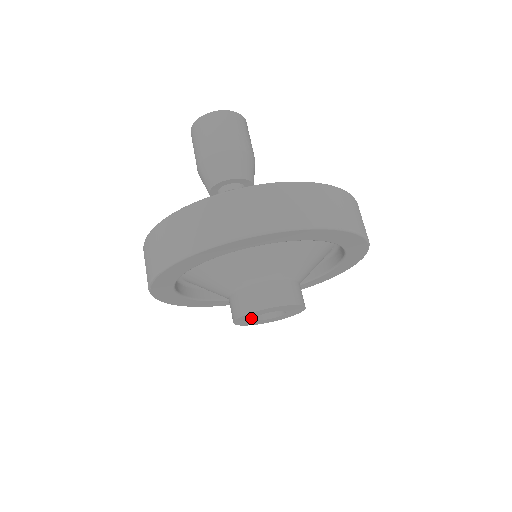
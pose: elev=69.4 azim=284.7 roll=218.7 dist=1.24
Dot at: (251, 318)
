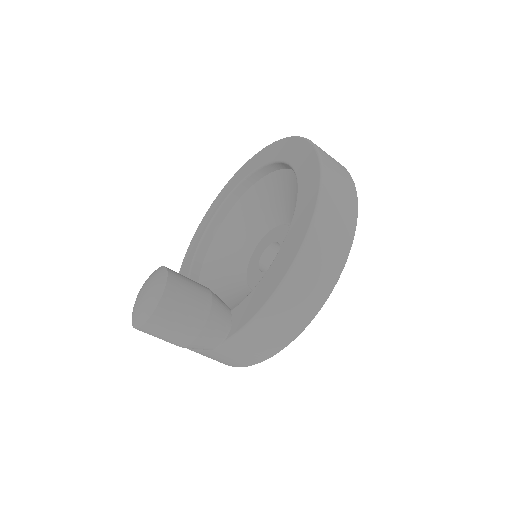
Dot at: occluded
